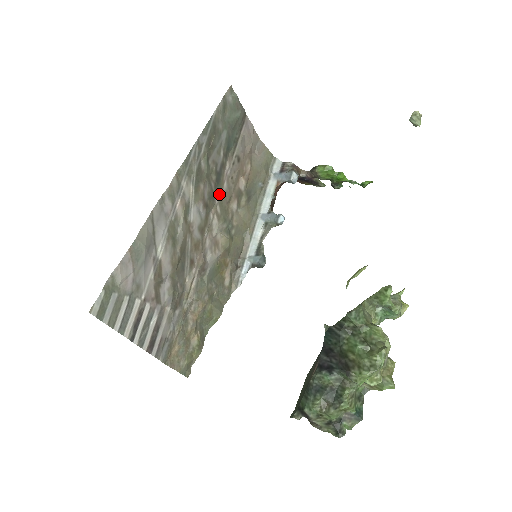
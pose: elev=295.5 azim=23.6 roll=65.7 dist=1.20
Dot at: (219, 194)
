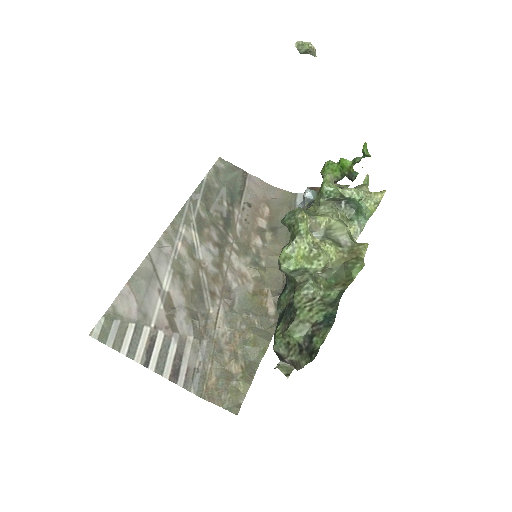
Dot at: (233, 235)
